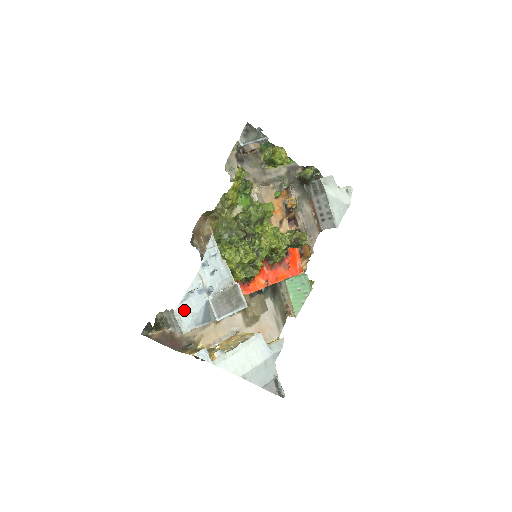
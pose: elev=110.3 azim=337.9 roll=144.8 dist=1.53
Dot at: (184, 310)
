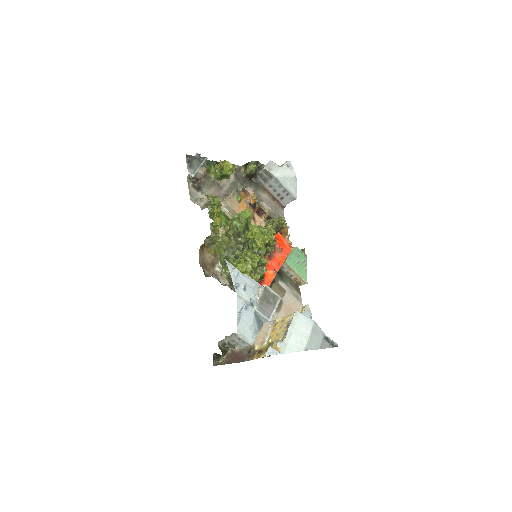
Dot at: (242, 328)
